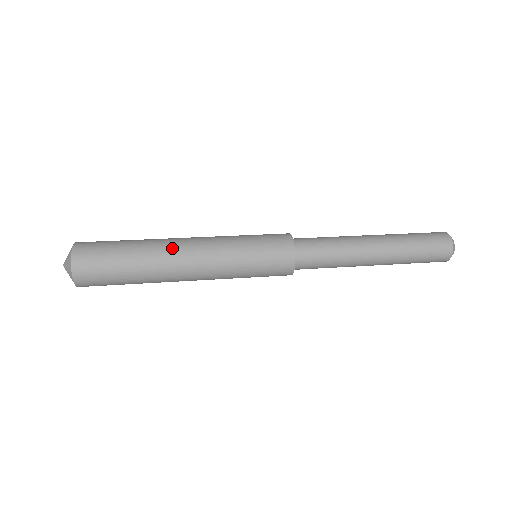
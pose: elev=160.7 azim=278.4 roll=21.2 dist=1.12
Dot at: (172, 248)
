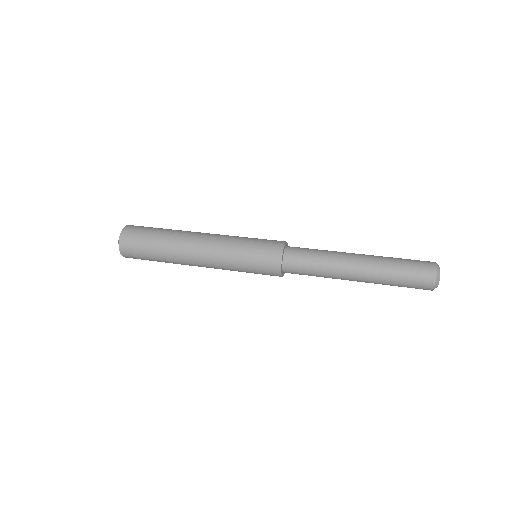
Dot at: (186, 257)
